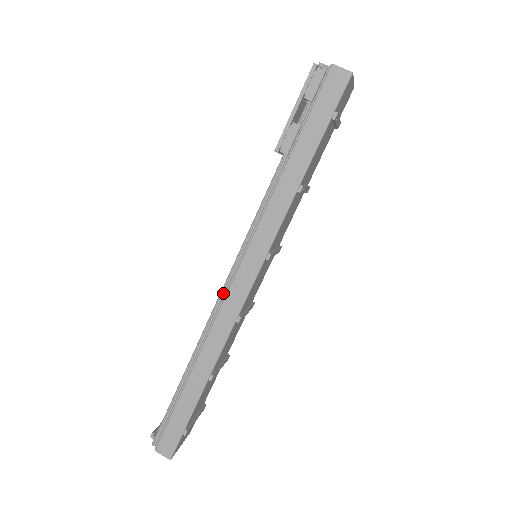
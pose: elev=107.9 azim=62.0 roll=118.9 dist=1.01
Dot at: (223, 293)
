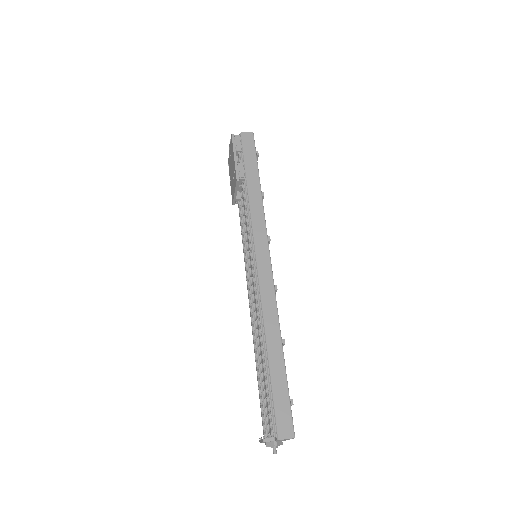
Dot at: (255, 277)
